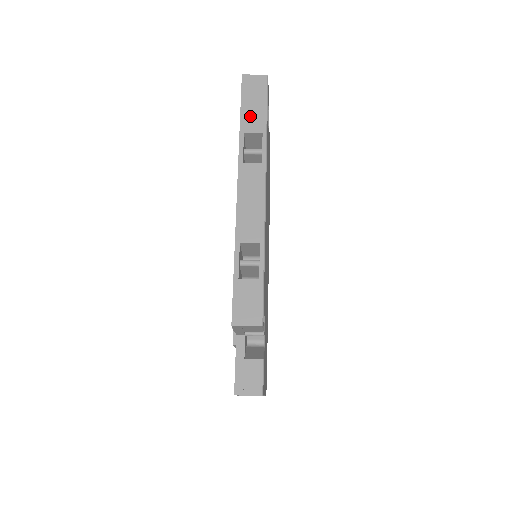
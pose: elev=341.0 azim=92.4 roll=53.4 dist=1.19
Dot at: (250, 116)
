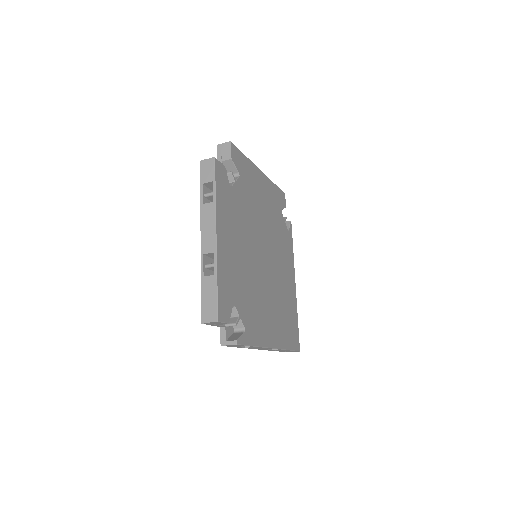
Dot at: occluded
